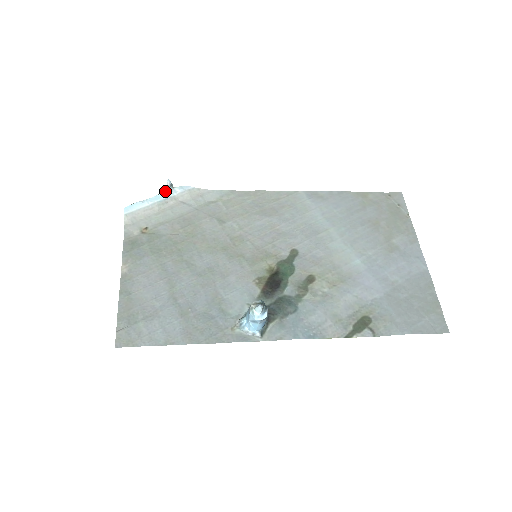
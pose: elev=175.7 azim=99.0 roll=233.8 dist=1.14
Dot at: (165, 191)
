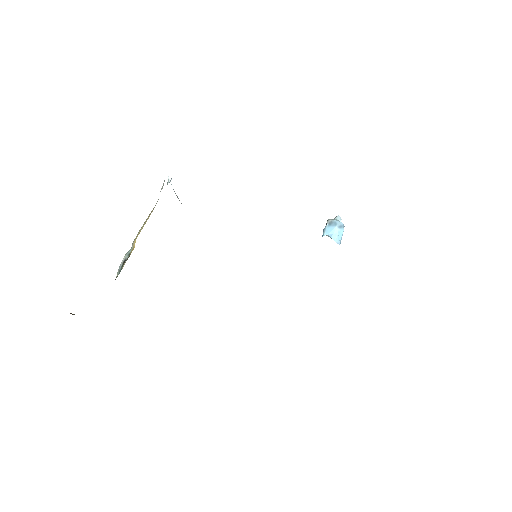
Dot at: (168, 182)
